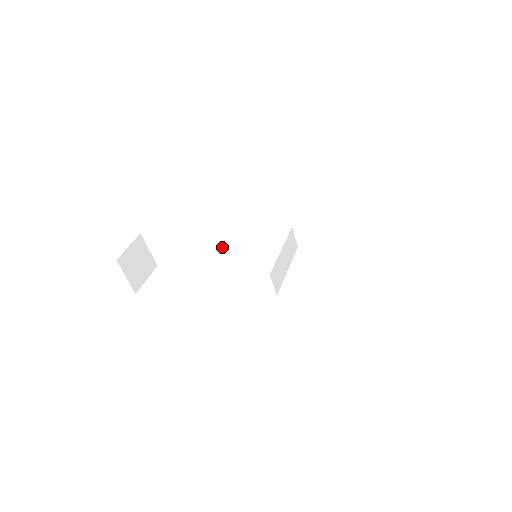
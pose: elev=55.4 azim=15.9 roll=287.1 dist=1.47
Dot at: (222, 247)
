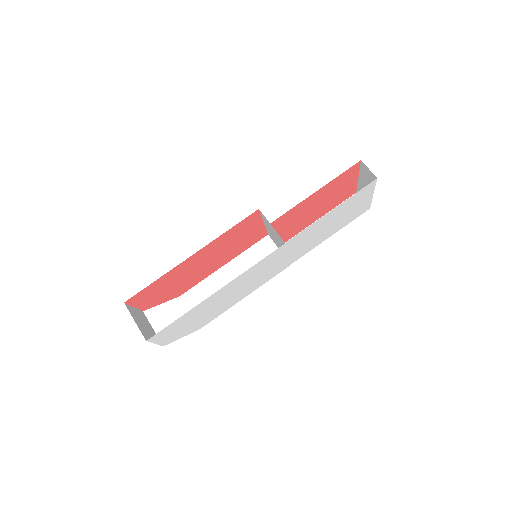
Dot at: occluded
